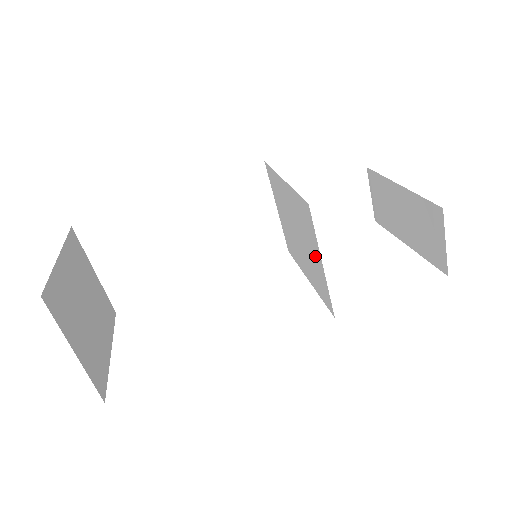
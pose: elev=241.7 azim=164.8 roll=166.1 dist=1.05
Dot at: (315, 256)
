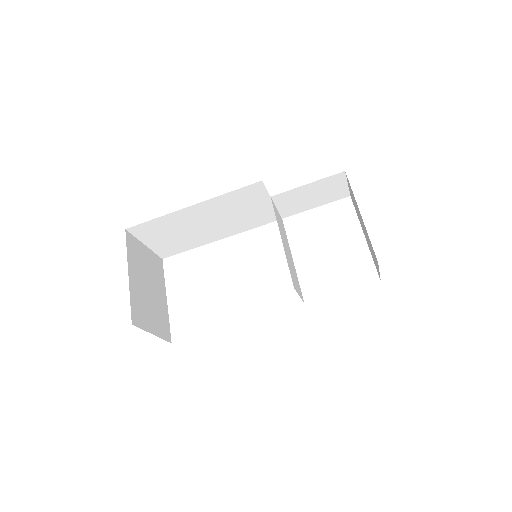
Dot at: (293, 279)
